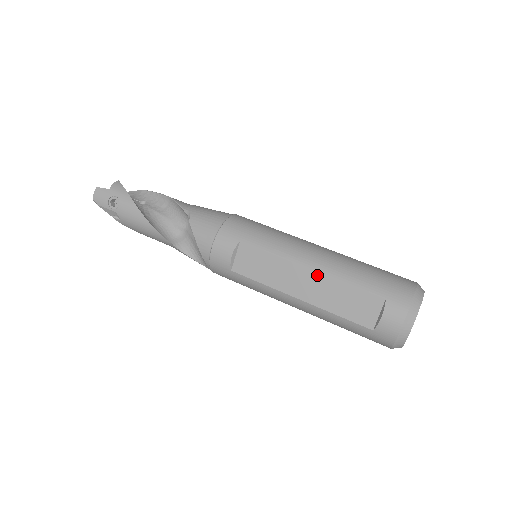
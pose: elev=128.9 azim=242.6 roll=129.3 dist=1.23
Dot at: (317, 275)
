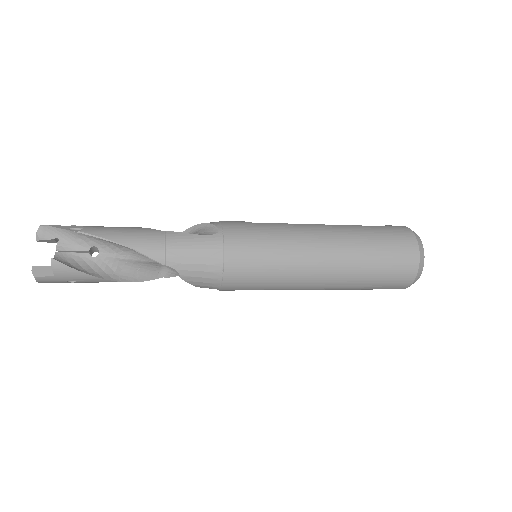
Dot at: occluded
